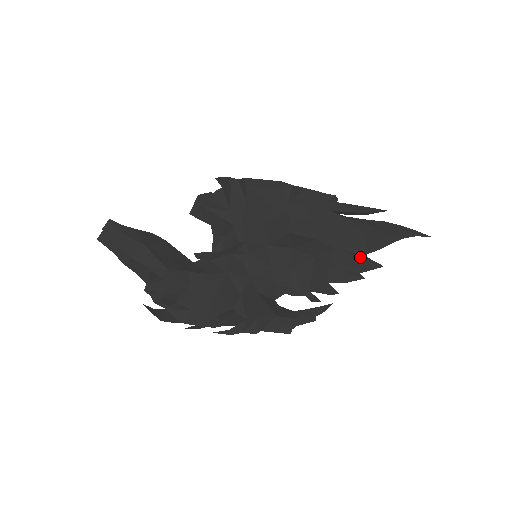
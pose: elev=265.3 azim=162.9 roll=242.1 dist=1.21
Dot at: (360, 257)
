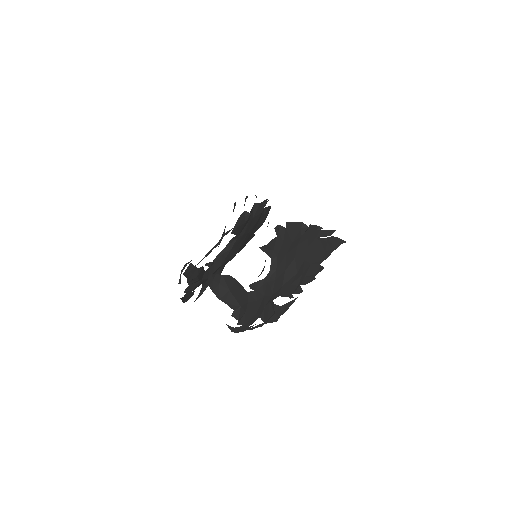
Dot at: (319, 266)
